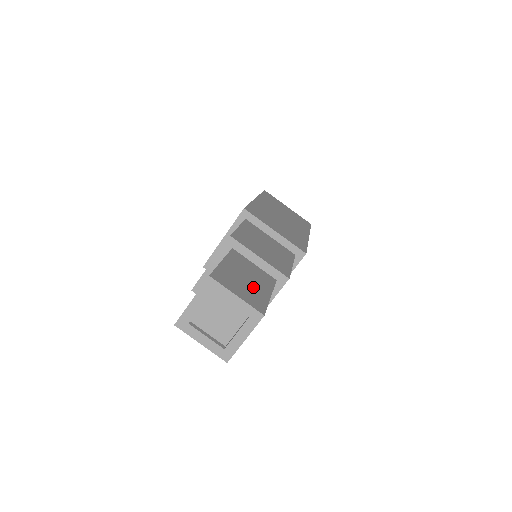
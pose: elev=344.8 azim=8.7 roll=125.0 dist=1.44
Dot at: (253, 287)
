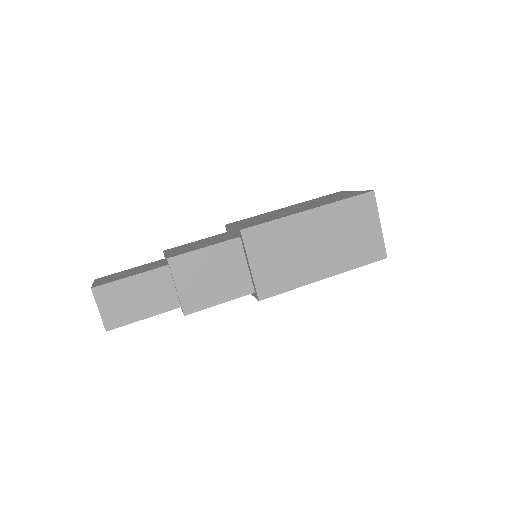
Dot at: (132, 307)
